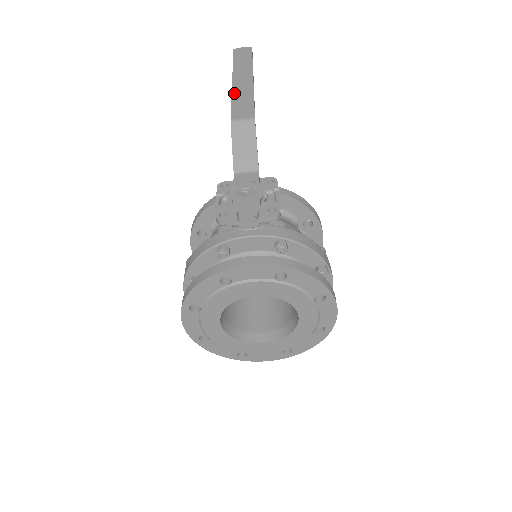
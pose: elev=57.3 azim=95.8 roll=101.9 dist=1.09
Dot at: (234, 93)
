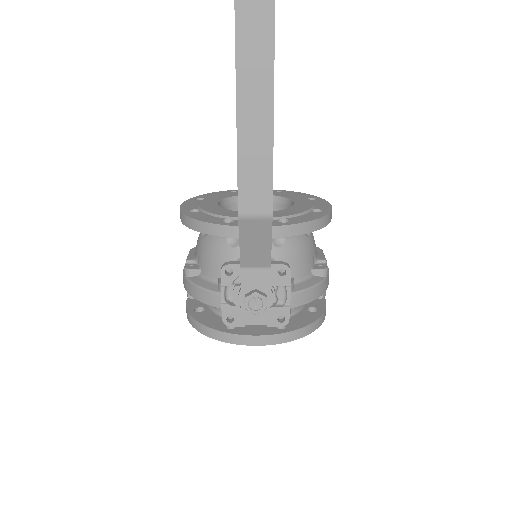
Dot at: (241, 127)
